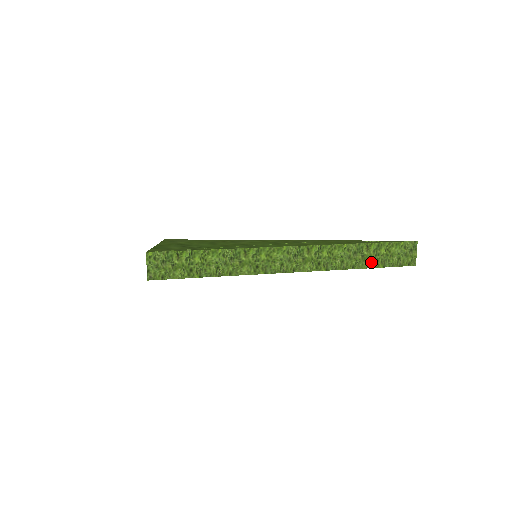
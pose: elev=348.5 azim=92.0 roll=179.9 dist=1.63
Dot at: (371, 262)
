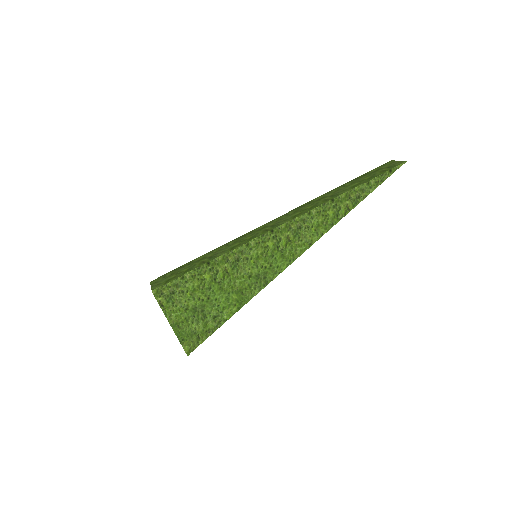
Dot at: occluded
